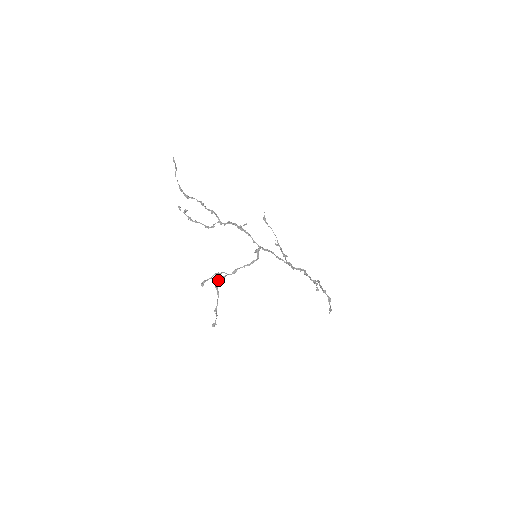
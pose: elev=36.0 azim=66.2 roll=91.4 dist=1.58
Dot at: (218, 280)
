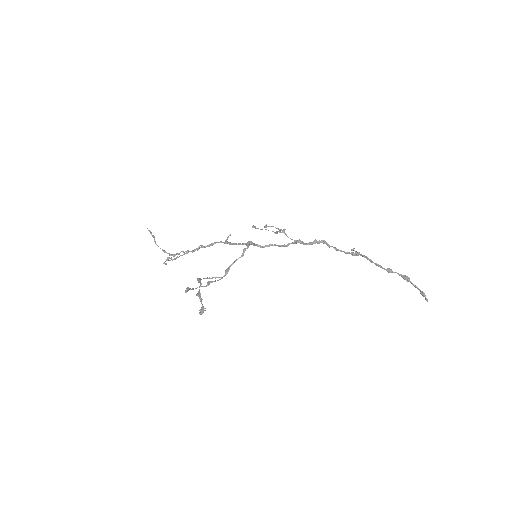
Dot at: (203, 278)
